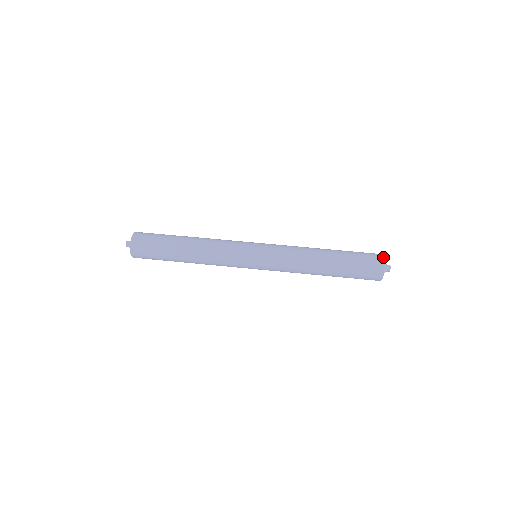
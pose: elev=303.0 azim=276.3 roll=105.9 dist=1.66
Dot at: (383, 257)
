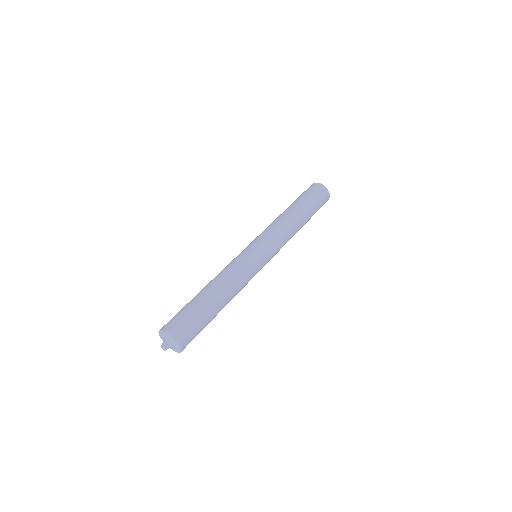
Dot at: (320, 184)
